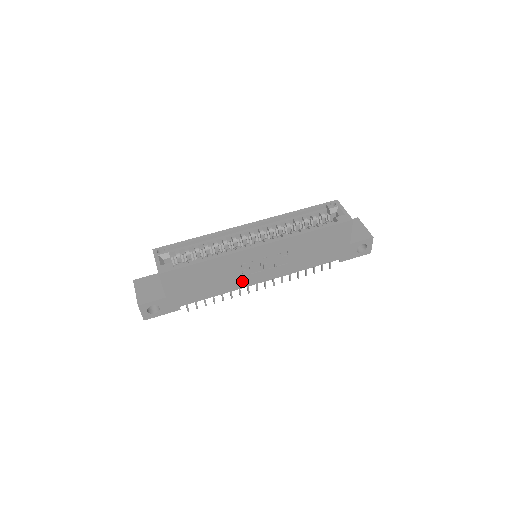
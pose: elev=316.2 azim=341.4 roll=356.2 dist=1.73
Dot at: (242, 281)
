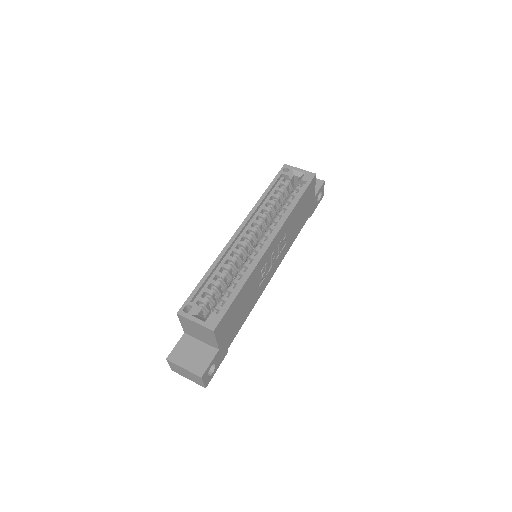
Dot at: (262, 286)
